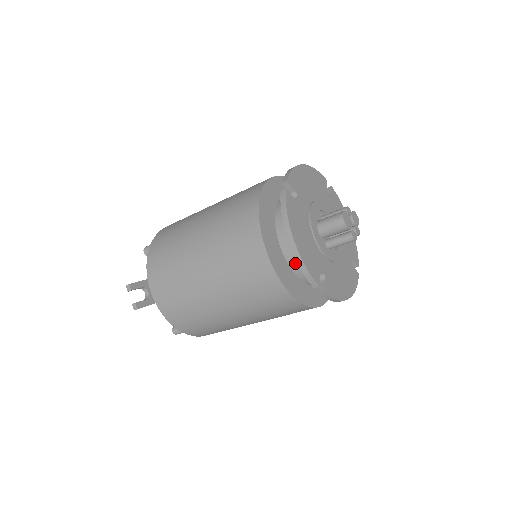
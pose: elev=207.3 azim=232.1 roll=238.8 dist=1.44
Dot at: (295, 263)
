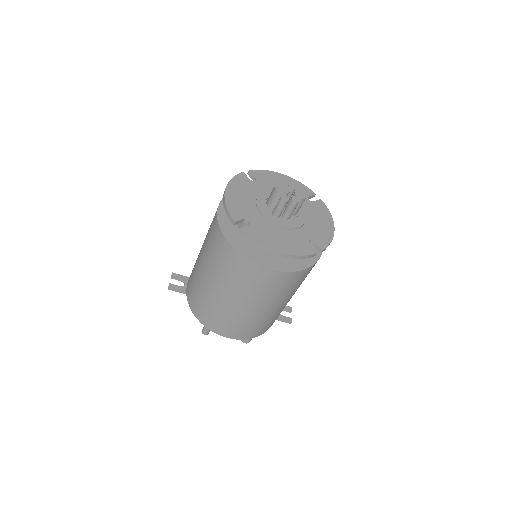
Dot at: occluded
